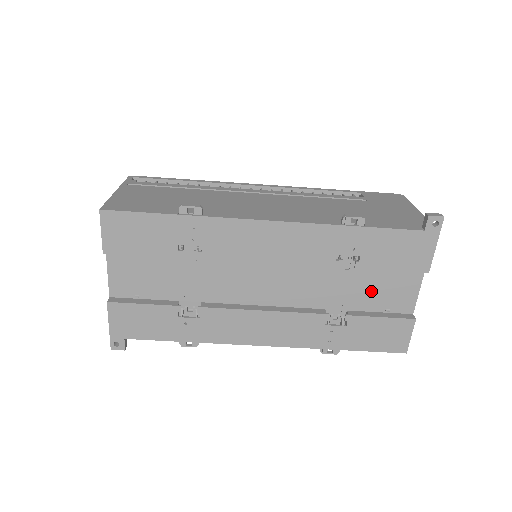
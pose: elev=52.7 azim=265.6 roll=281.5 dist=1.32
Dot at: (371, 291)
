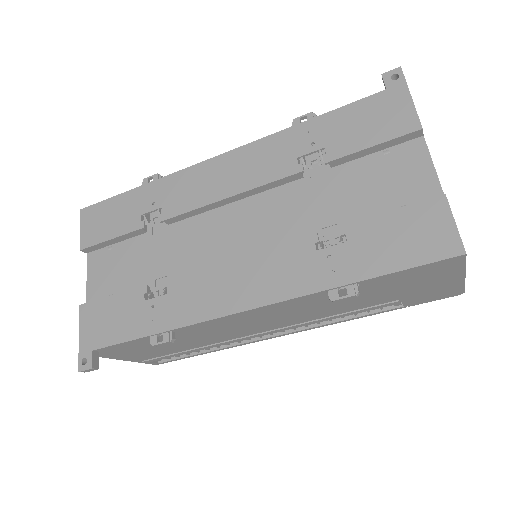
Dot at: (366, 191)
